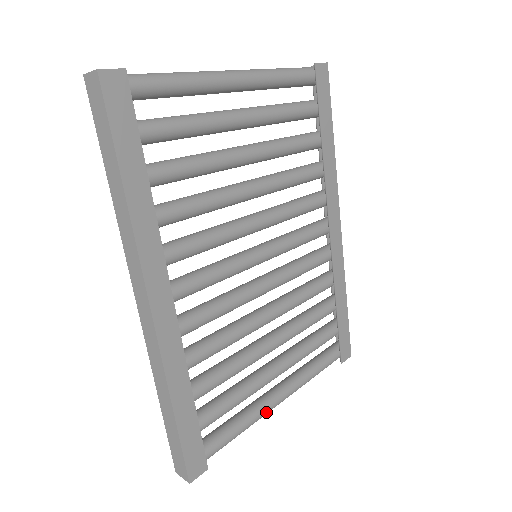
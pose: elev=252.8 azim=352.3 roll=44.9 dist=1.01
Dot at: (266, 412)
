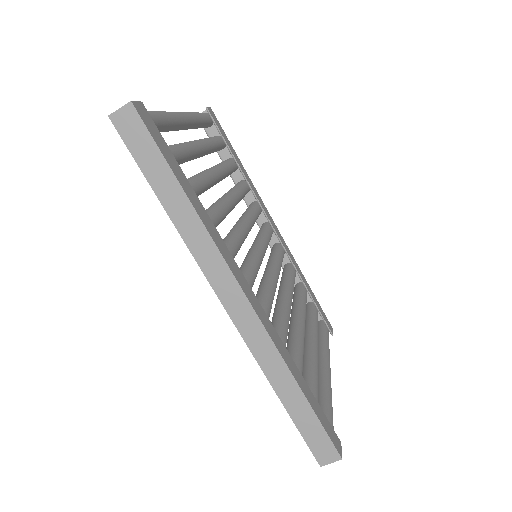
Dot at: occluded
